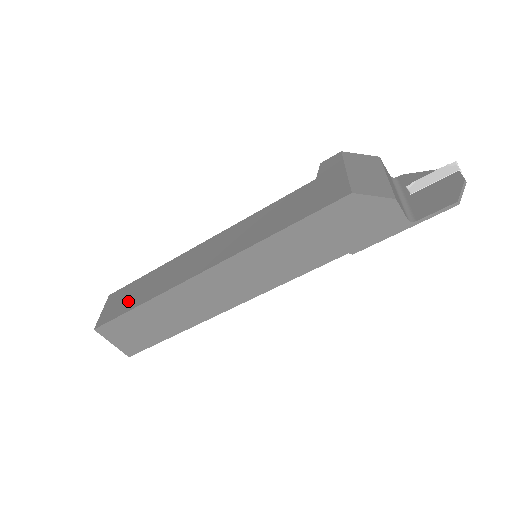
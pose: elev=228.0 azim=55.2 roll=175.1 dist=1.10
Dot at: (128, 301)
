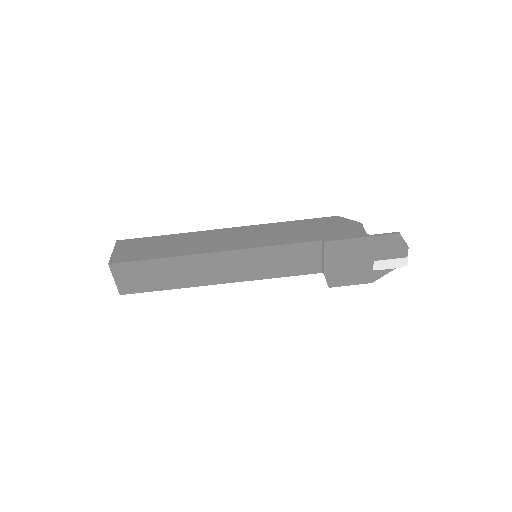
Dot at: occluded
